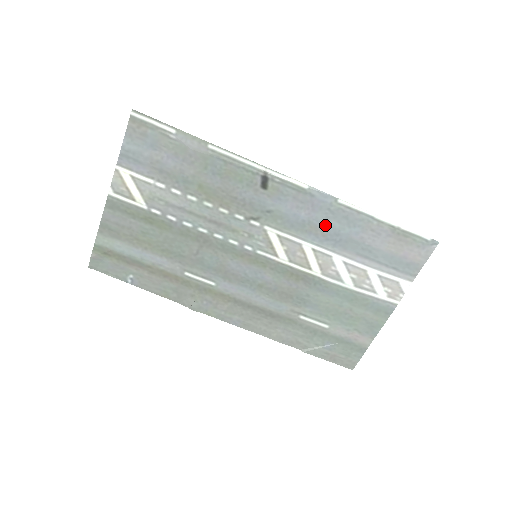
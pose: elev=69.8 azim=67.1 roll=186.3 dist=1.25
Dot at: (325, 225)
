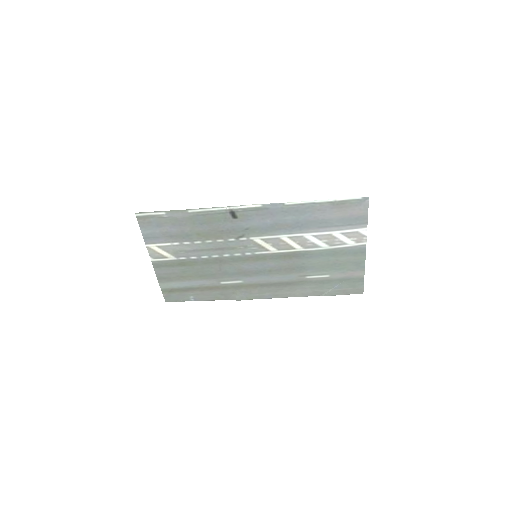
Dot at: (286, 221)
